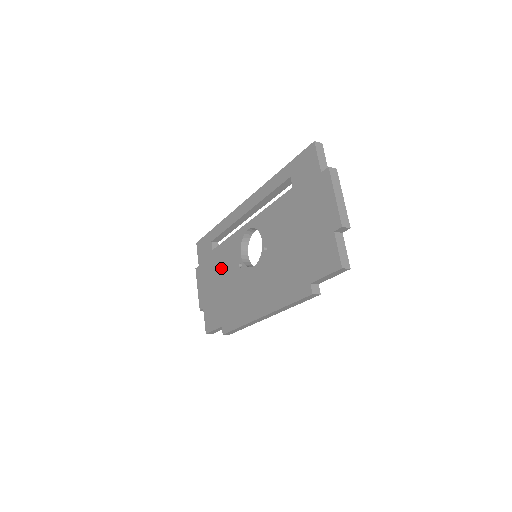
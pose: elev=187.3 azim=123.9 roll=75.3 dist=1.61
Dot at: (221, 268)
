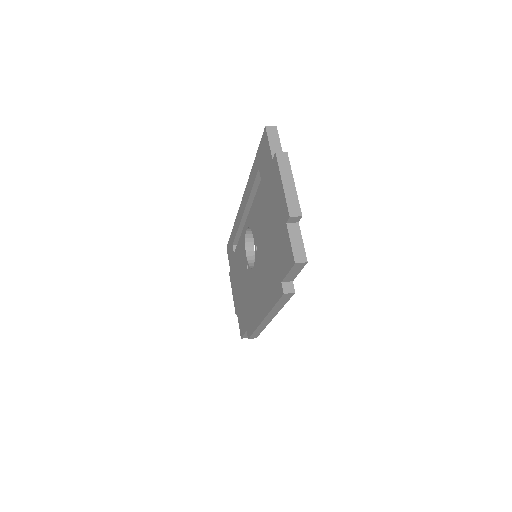
Dot at: (239, 271)
